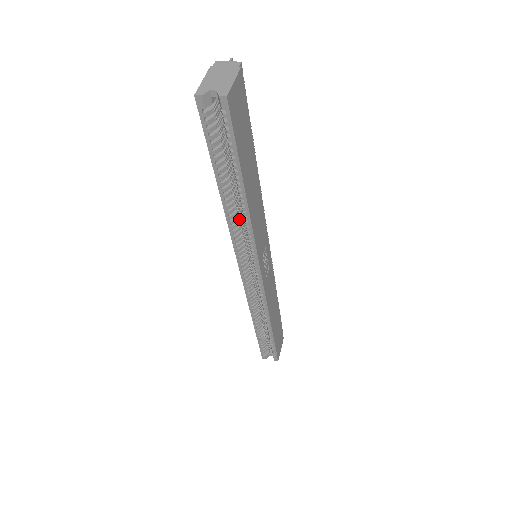
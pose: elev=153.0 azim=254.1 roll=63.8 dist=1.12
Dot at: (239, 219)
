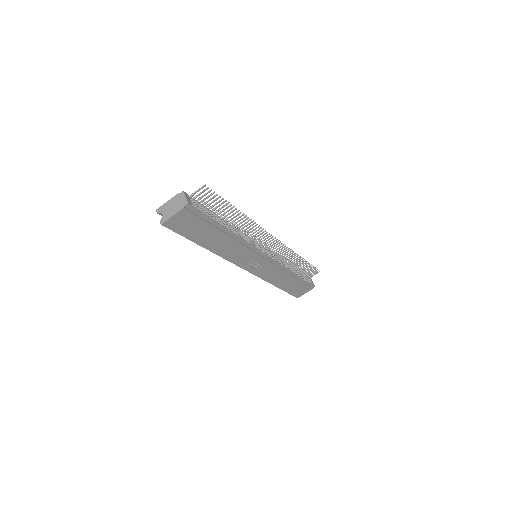
Dot at: occluded
